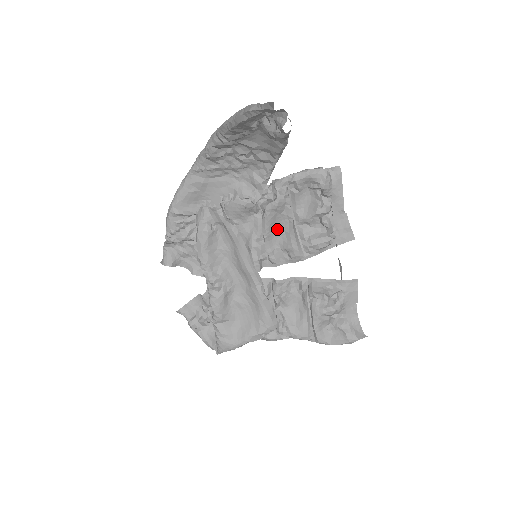
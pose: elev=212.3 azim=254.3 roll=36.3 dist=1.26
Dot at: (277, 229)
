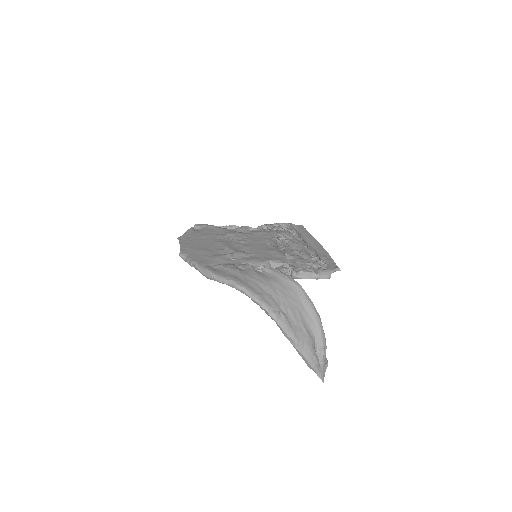
Dot at: (278, 257)
